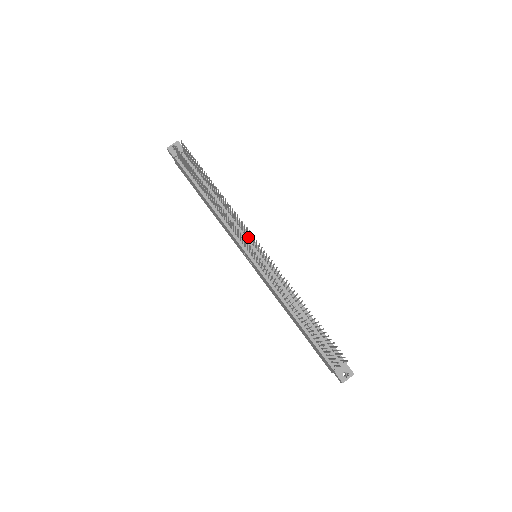
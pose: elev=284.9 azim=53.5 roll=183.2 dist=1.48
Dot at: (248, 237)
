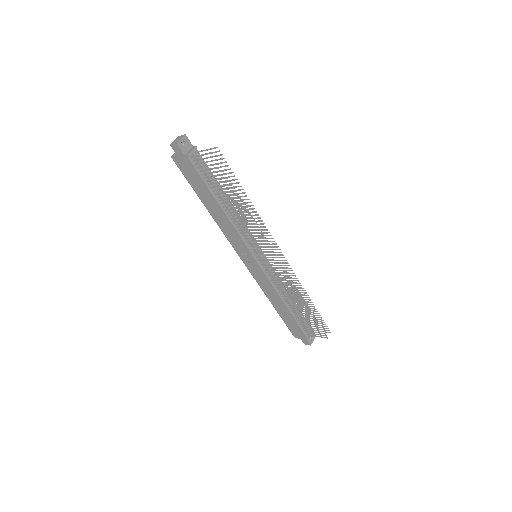
Dot at: occluded
